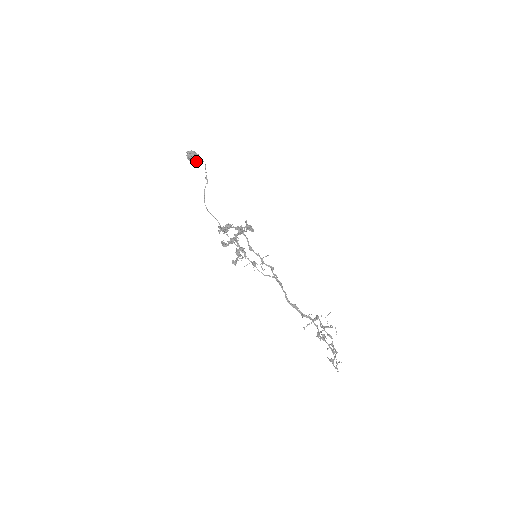
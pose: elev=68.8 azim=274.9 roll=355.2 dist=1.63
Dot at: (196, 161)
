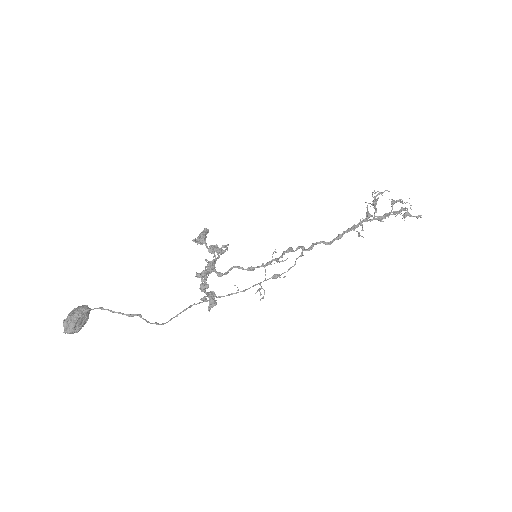
Dot at: (87, 318)
